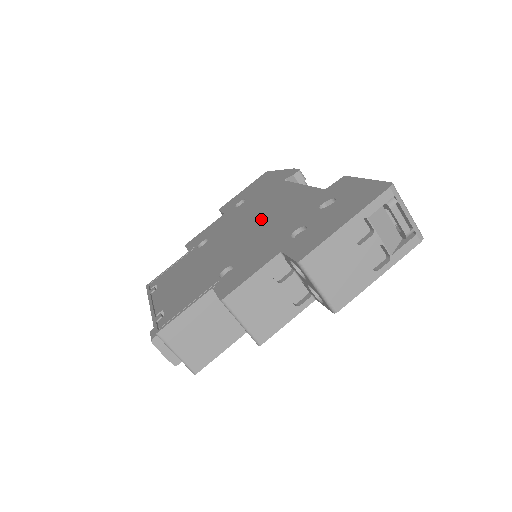
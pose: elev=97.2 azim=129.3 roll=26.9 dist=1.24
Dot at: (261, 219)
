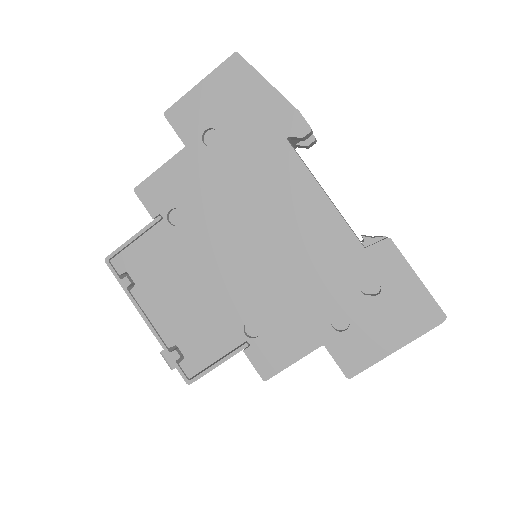
Dot at: (274, 239)
